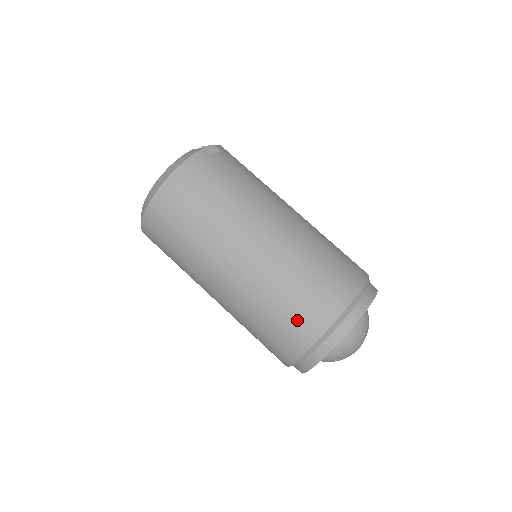
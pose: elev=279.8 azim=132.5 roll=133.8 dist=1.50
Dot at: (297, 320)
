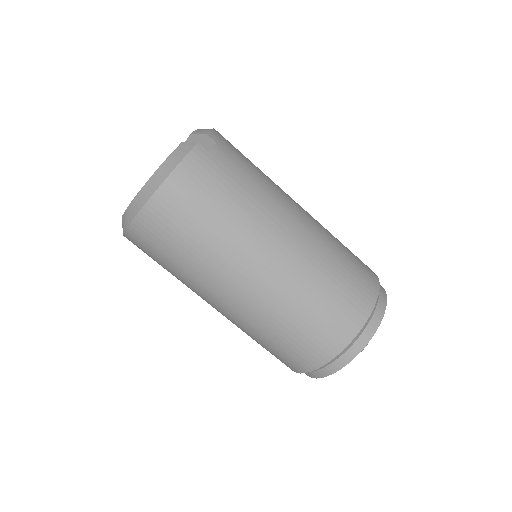
Dot at: (311, 342)
